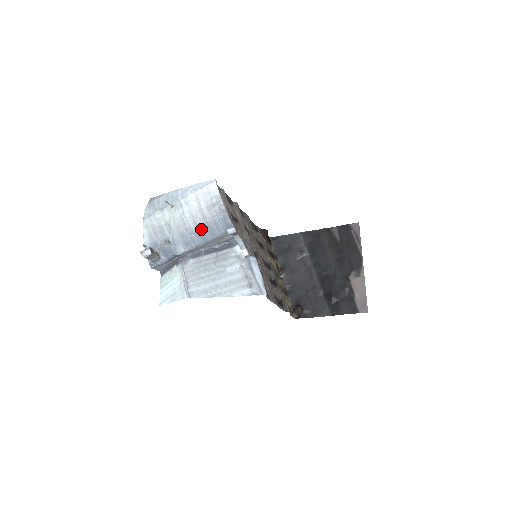
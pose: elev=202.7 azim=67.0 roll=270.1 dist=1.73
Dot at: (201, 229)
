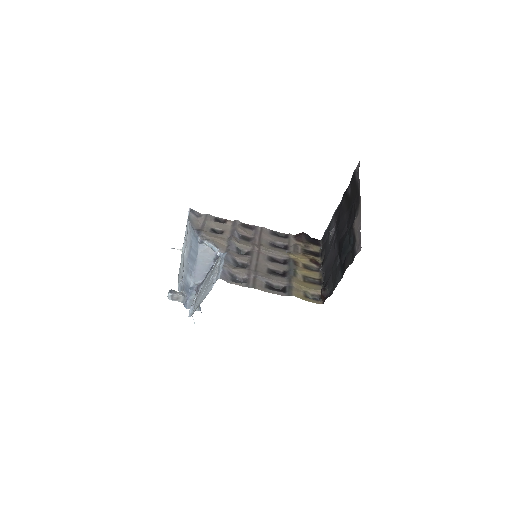
Dot at: (189, 254)
